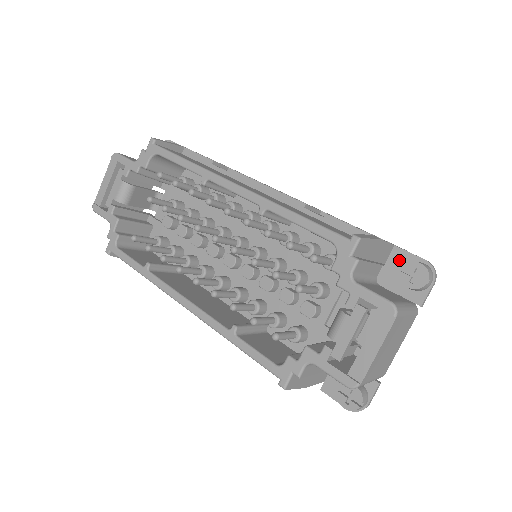
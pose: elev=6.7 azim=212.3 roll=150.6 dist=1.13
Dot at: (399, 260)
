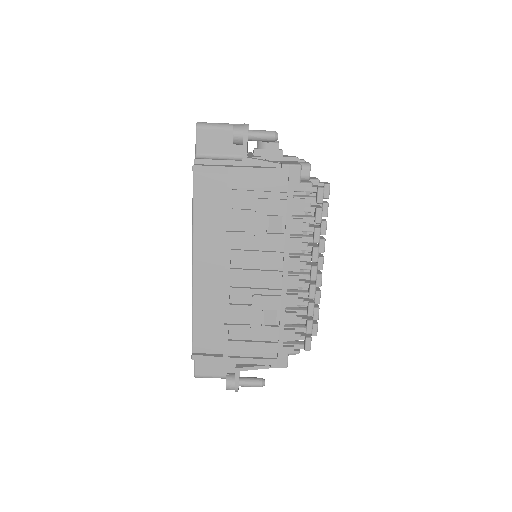
Dot at: occluded
